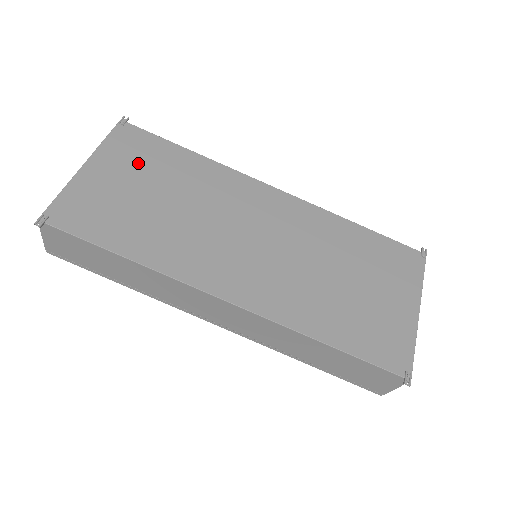
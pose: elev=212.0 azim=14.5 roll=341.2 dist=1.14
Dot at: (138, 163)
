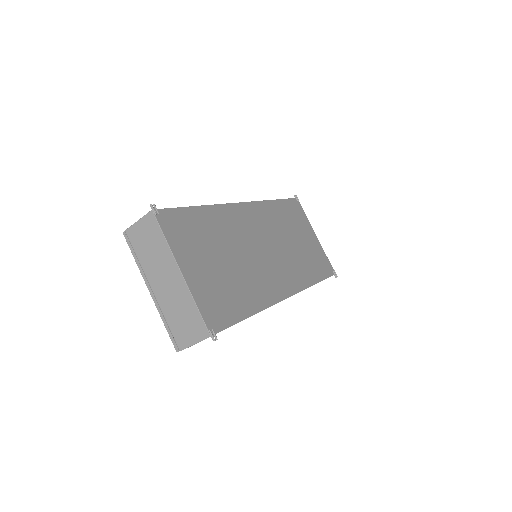
Dot at: (195, 242)
